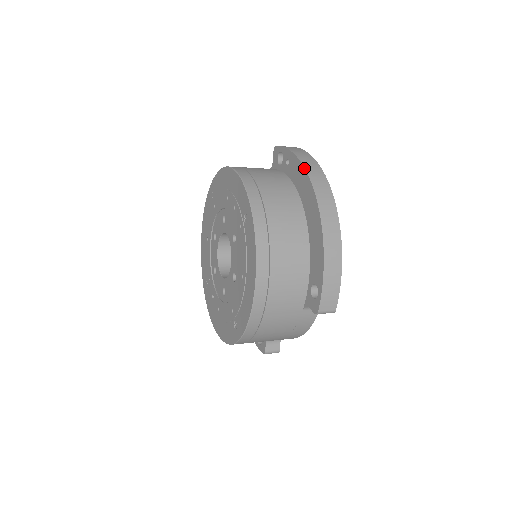
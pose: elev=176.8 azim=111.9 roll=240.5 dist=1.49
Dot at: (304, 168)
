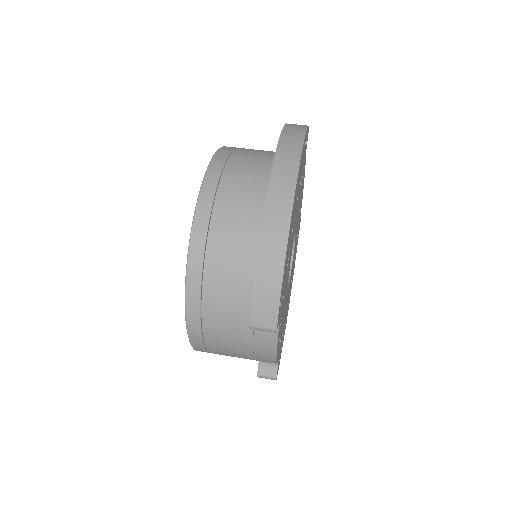
Dot at: occluded
